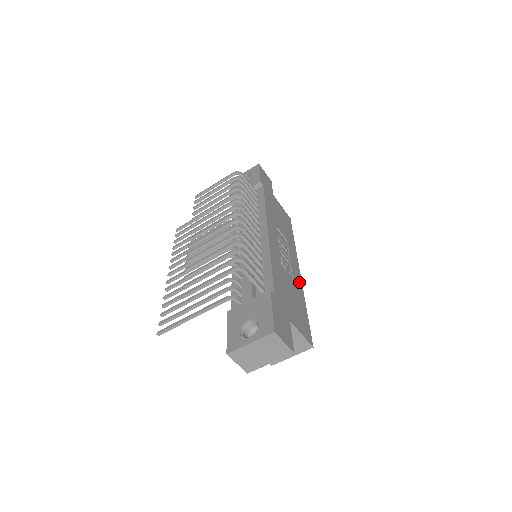
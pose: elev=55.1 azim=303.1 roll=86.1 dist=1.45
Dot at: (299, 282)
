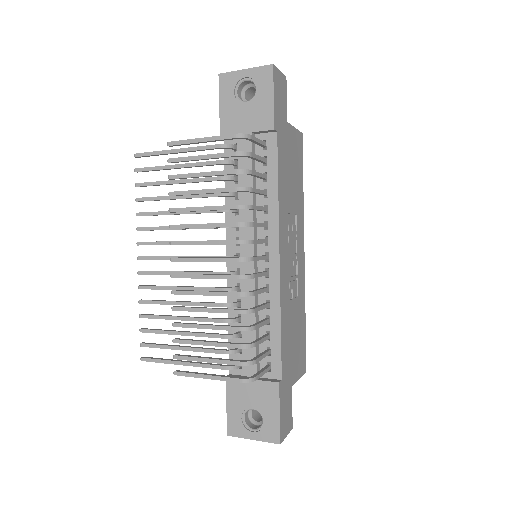
Dot at: (302, 280)
